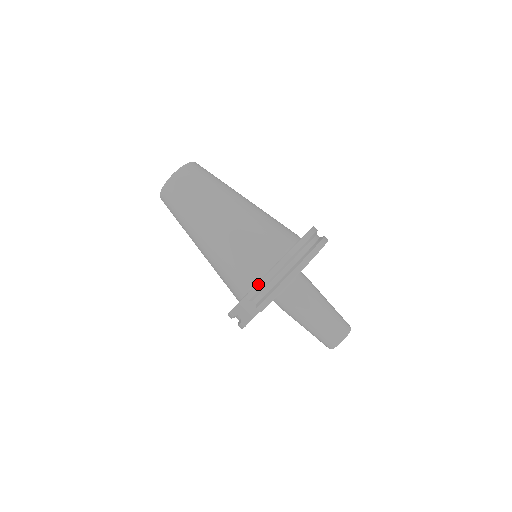
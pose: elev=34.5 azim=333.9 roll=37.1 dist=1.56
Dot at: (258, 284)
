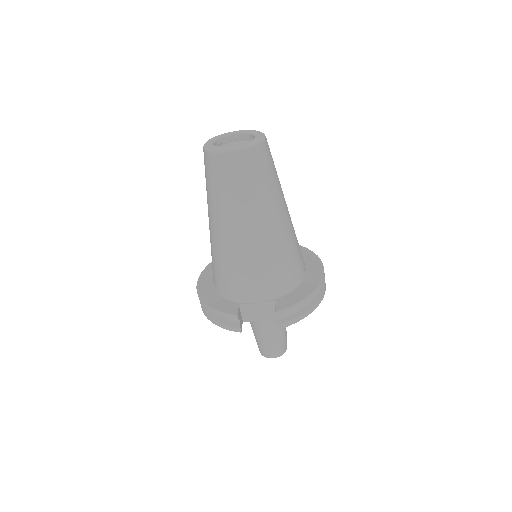
Dot at: (295, 305)
